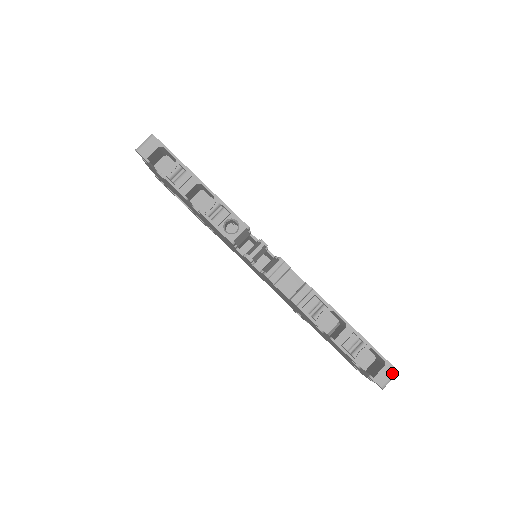
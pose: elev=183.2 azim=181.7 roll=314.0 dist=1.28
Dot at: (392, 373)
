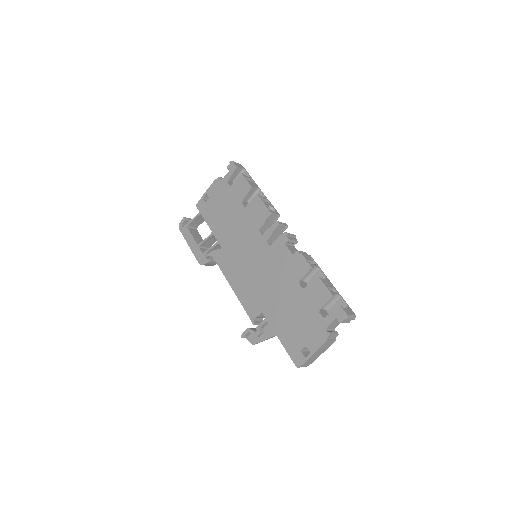
Dot at: (353, 314)
